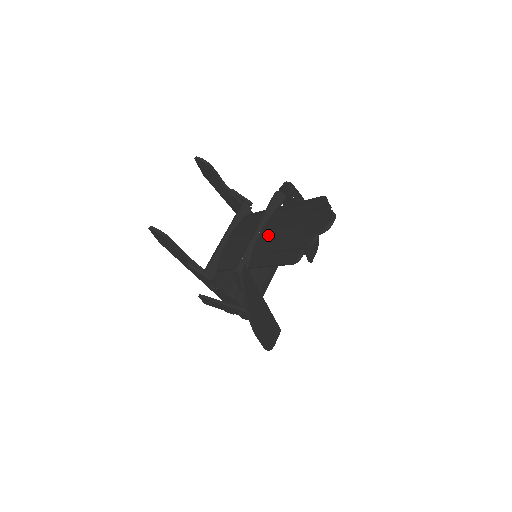
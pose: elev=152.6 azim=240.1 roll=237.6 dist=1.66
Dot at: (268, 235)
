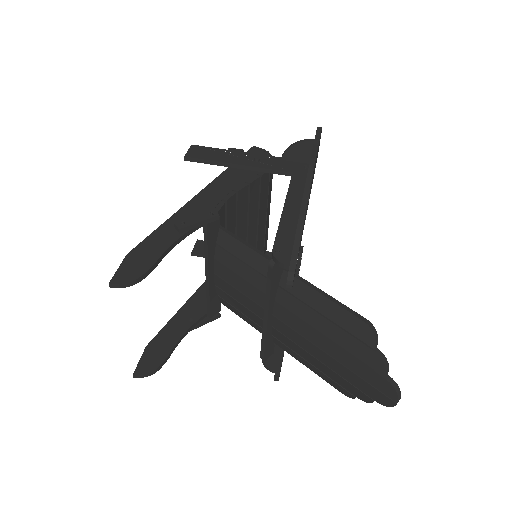
Dot at: (289, 334)
